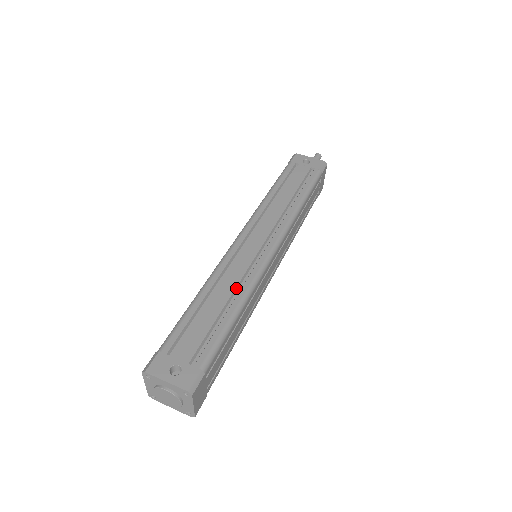
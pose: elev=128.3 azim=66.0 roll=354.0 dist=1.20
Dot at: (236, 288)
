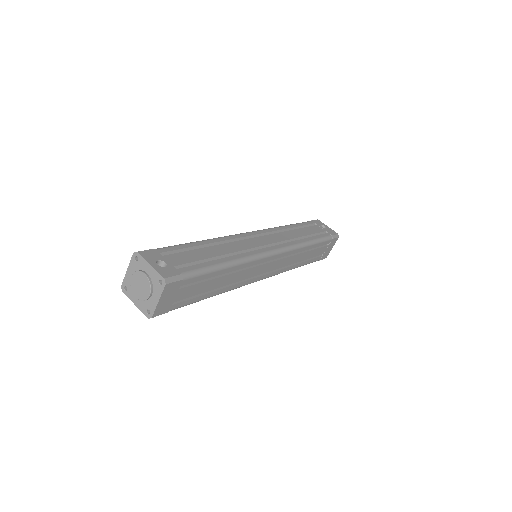
Dot at: (234, 253)
